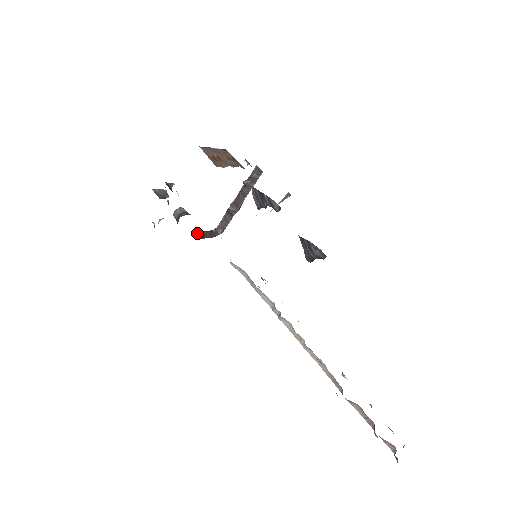
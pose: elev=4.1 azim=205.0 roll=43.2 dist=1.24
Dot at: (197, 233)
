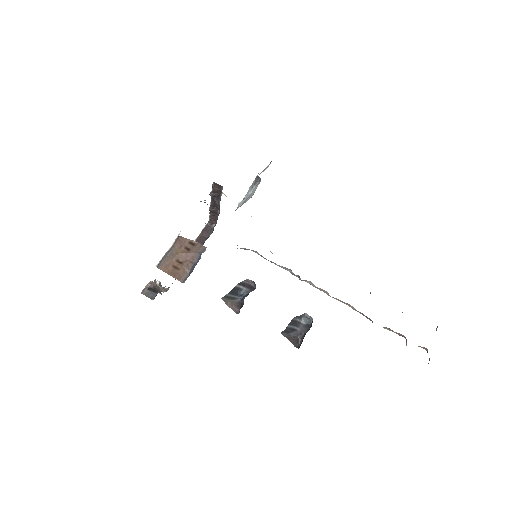
Dot at: occluded
